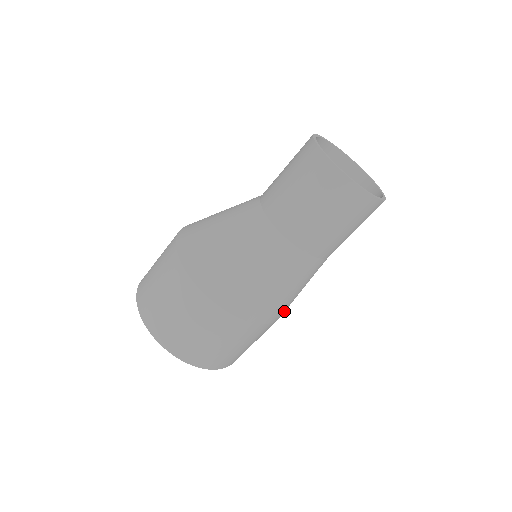
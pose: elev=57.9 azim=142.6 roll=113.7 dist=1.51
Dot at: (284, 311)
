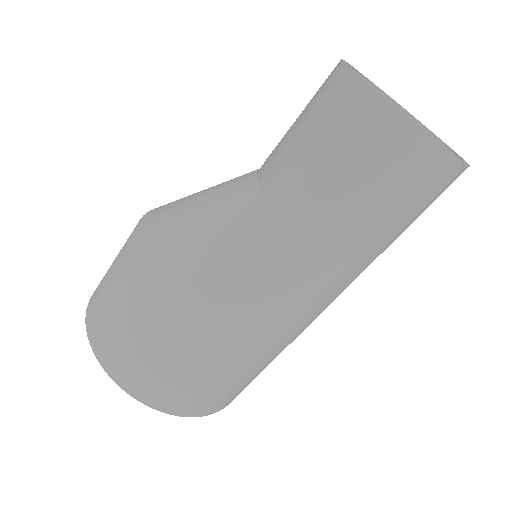
Dot at: (231, 327)
